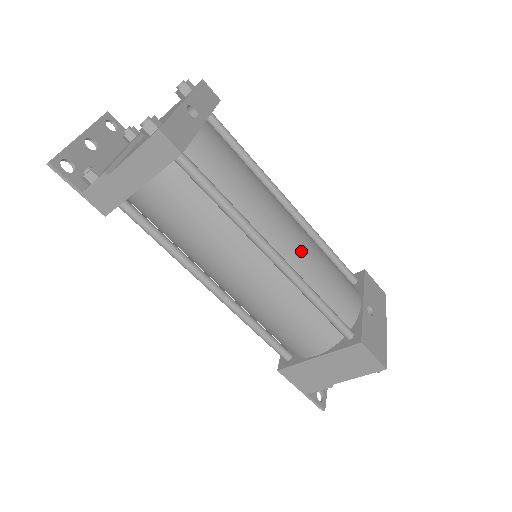
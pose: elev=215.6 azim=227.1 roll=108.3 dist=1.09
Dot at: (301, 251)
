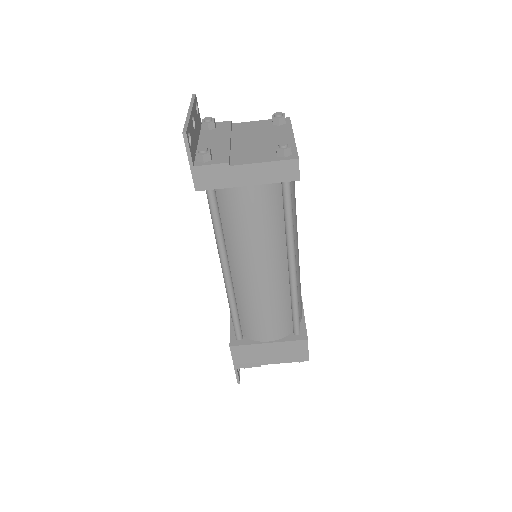
Dot at: (298, 266)
